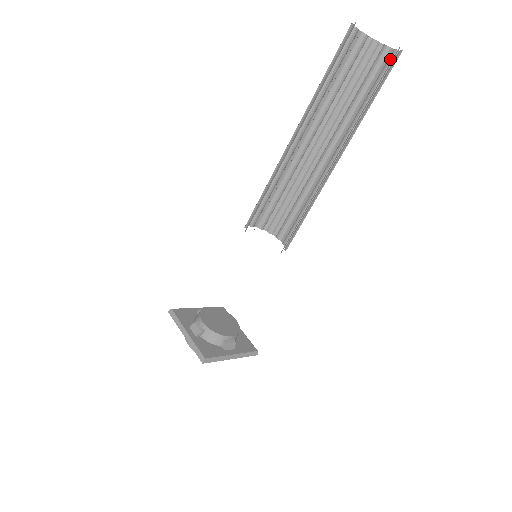
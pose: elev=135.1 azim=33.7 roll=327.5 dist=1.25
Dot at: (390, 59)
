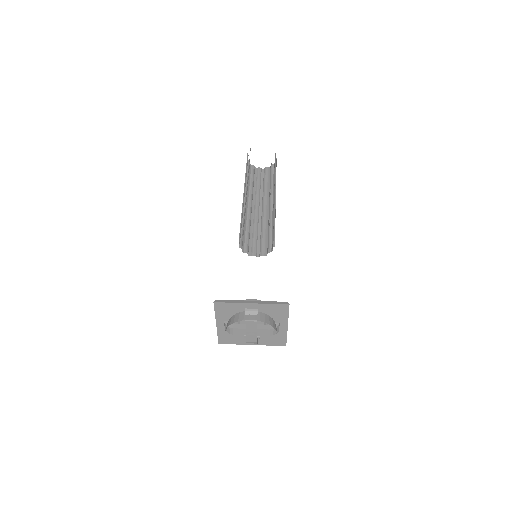
Dot at: (266, 170)
